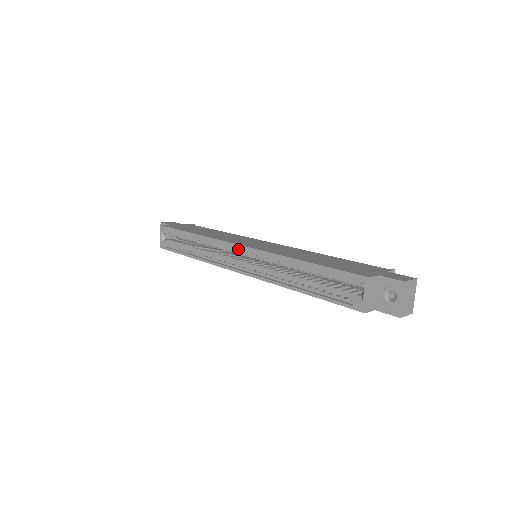
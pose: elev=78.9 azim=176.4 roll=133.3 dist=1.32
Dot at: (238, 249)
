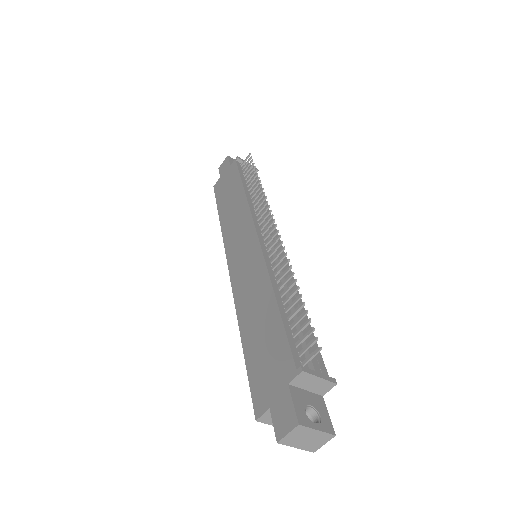
Dot at: occluded
